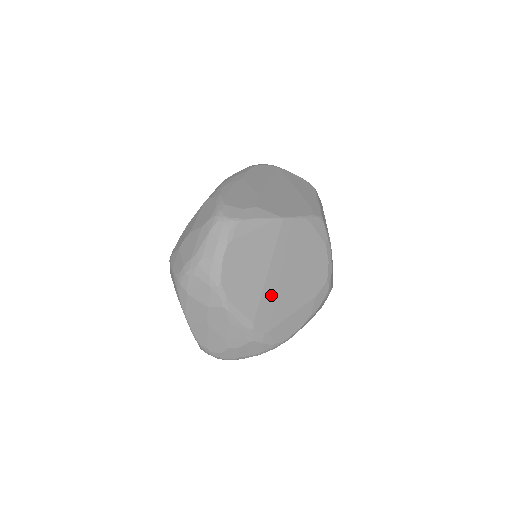
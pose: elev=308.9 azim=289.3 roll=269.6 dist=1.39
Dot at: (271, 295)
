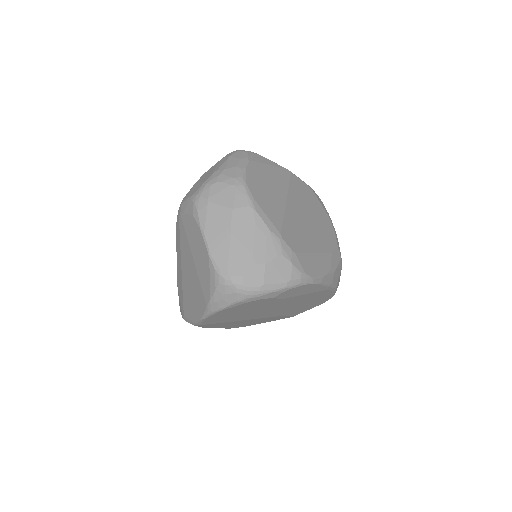
Dot at: (292, 222)
